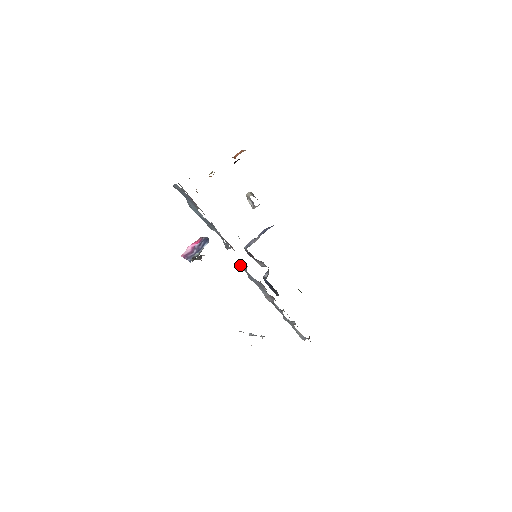
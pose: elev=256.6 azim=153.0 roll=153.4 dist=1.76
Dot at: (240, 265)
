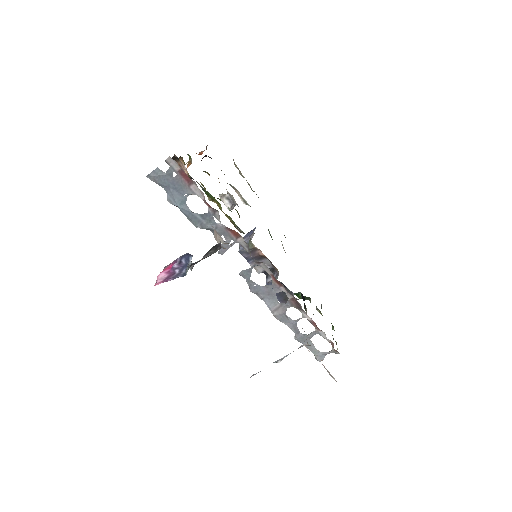
Dot at: (240, 273)
